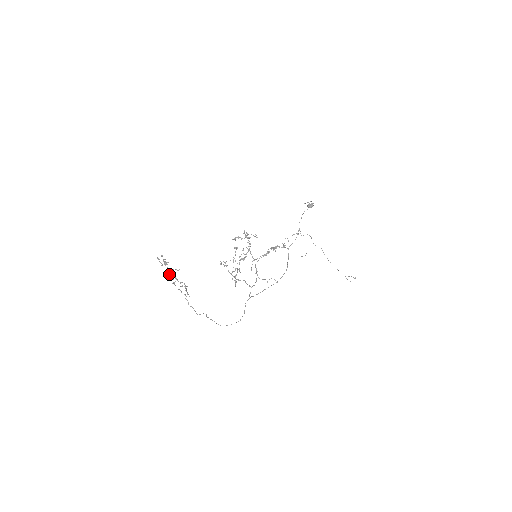
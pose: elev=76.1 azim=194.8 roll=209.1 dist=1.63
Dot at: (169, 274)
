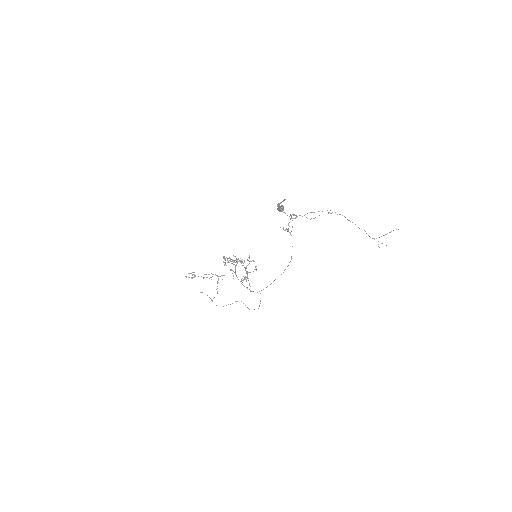
Dot at: (203, 278)
